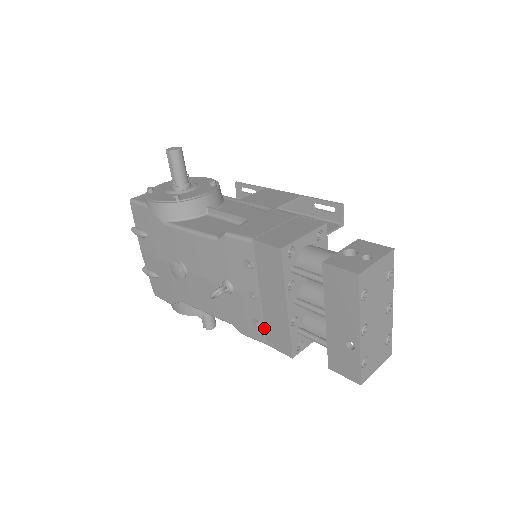
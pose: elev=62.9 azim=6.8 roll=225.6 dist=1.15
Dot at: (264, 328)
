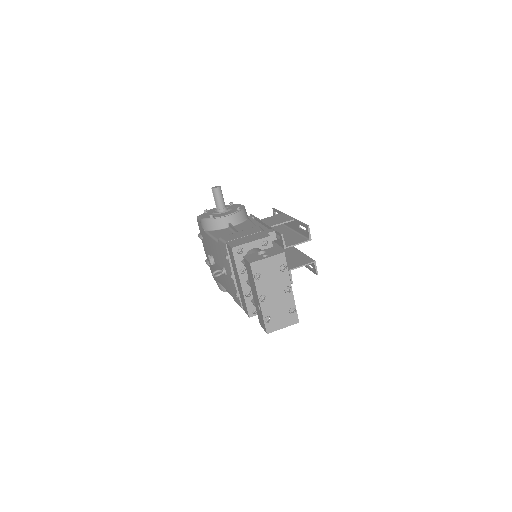
Dot at: (240, 298)
